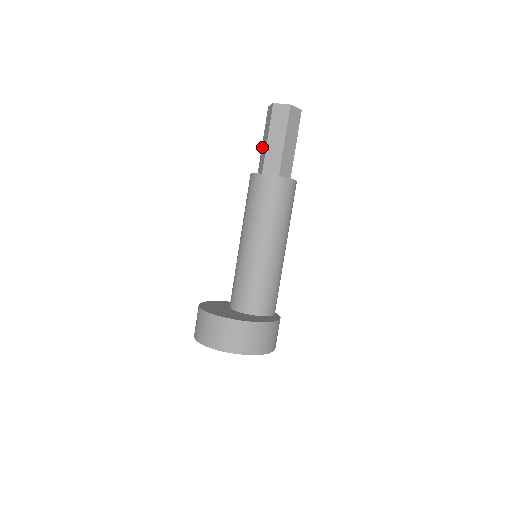
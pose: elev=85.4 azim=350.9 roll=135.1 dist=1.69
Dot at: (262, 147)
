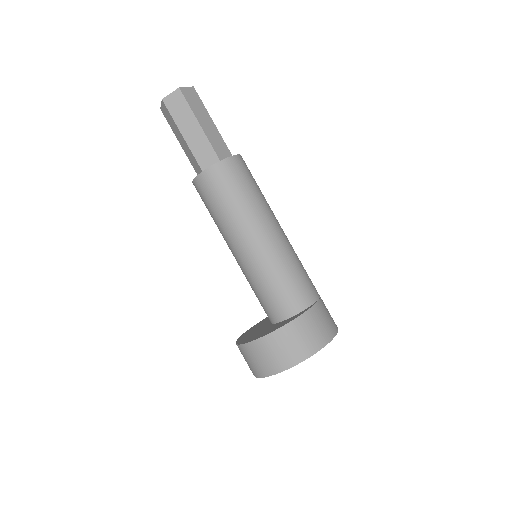
Dot at: occluded
